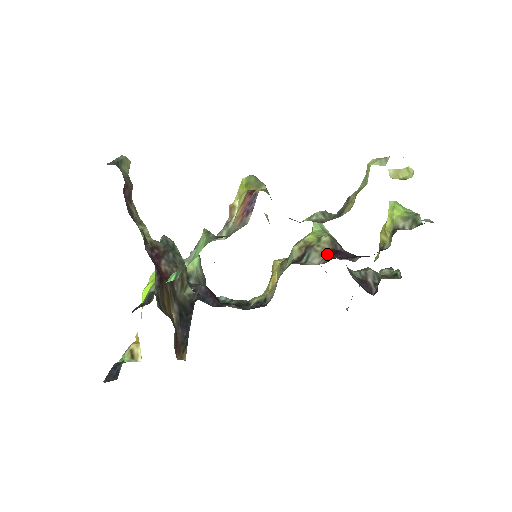
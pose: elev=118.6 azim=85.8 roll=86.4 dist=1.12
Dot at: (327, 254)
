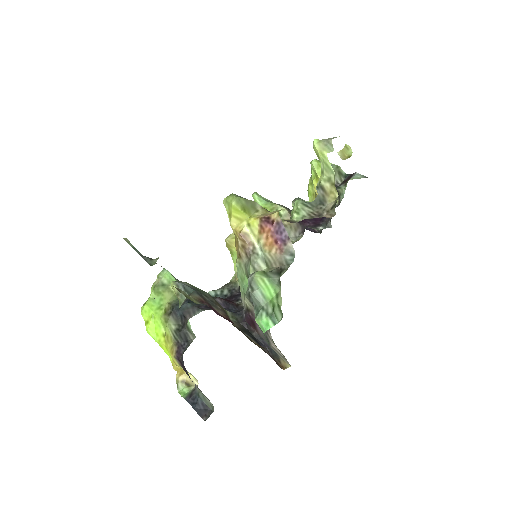
Dot at: (296, 225)
